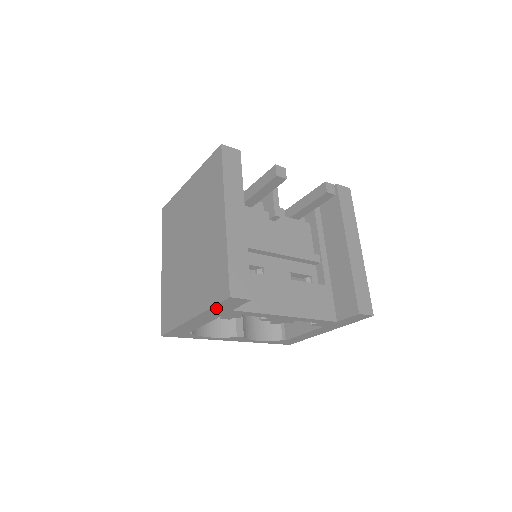
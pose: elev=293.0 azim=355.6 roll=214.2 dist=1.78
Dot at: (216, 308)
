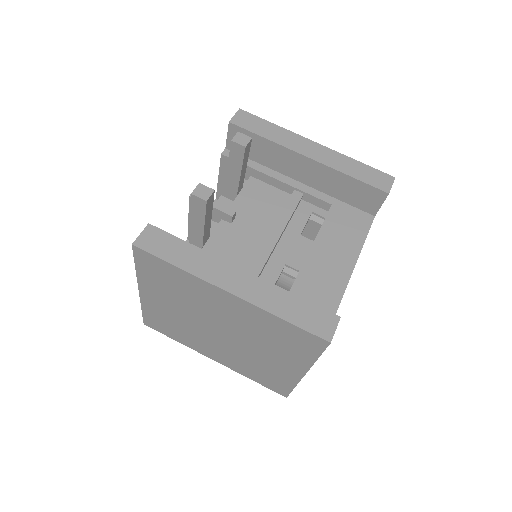
Dot at: occluded
